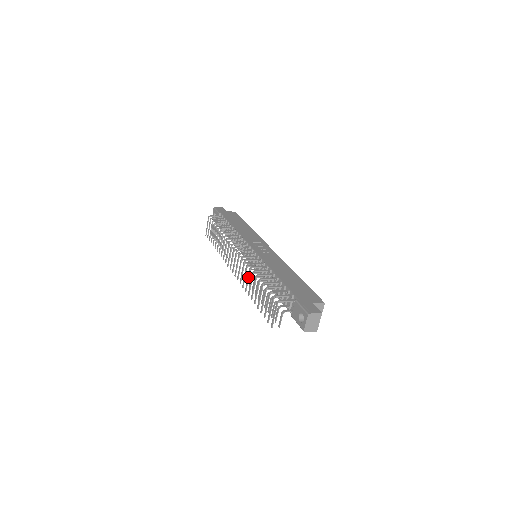
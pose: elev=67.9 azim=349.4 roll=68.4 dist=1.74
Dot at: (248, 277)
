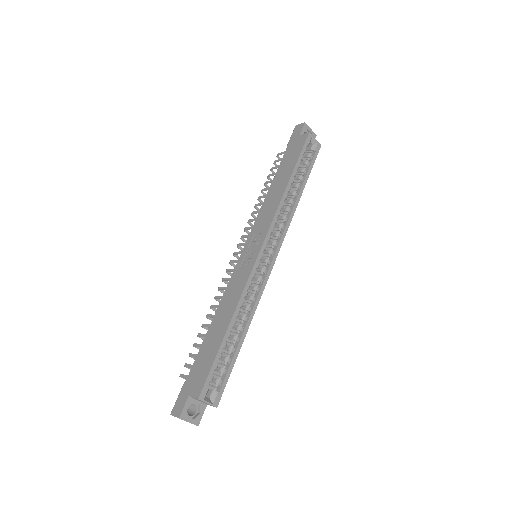
Dot at: occluded
